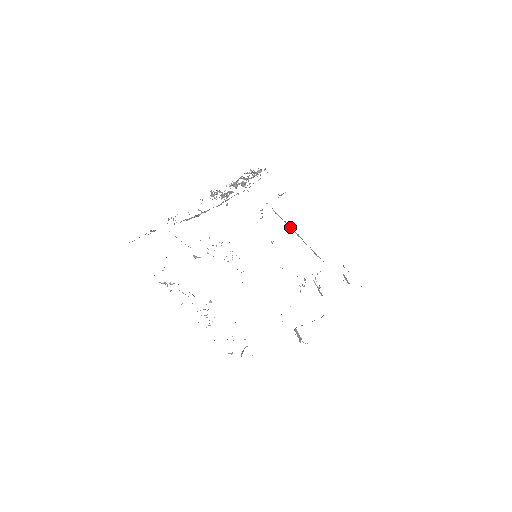
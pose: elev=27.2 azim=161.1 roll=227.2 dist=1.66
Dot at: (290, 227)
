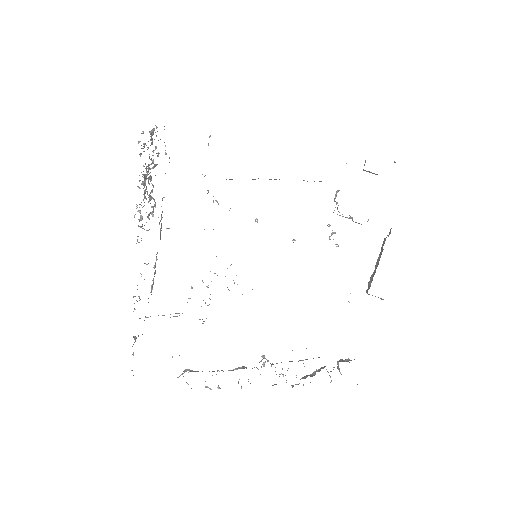
Dot at: occluded
